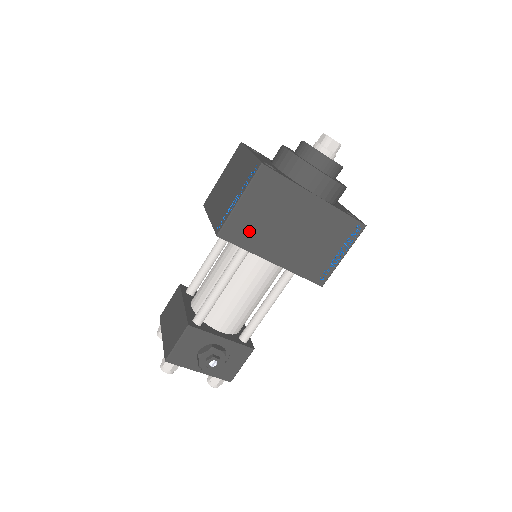
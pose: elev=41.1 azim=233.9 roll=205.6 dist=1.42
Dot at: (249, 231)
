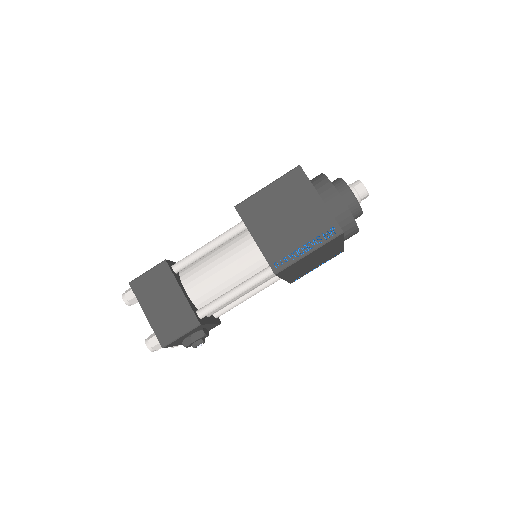
Dot at: occluded
